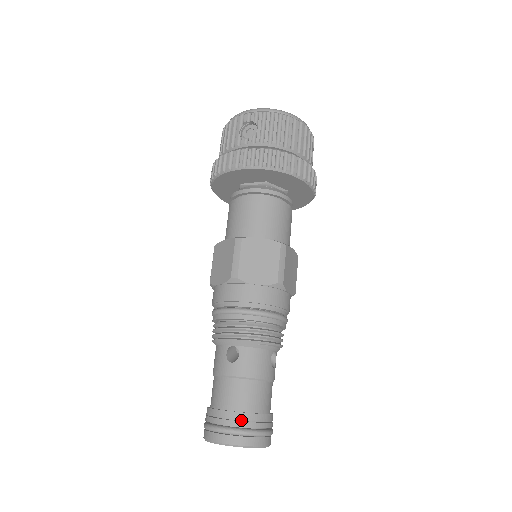
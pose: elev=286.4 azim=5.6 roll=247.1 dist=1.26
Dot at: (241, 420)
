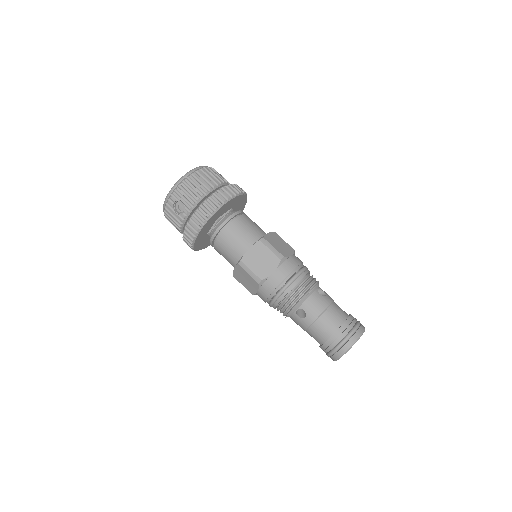
Dot at: (339, 335)
